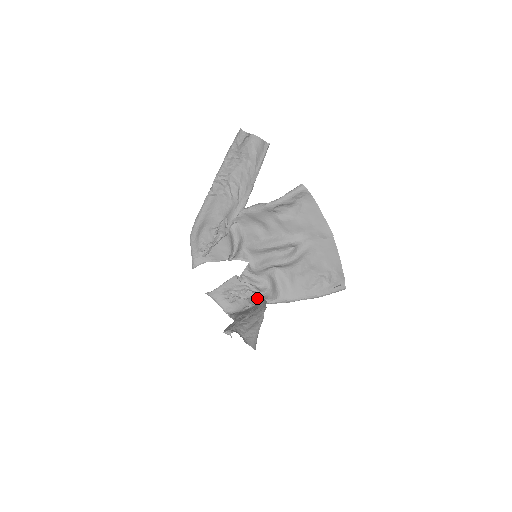
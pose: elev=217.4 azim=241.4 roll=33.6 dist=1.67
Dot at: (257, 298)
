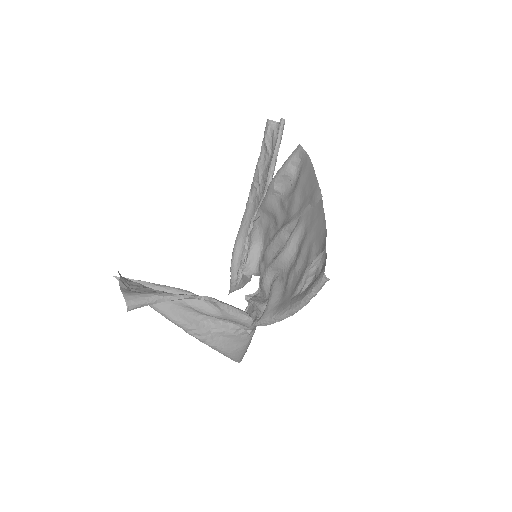
Dot at: occluded
